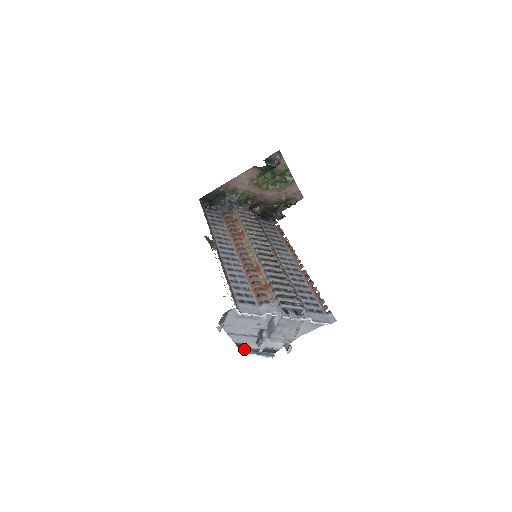
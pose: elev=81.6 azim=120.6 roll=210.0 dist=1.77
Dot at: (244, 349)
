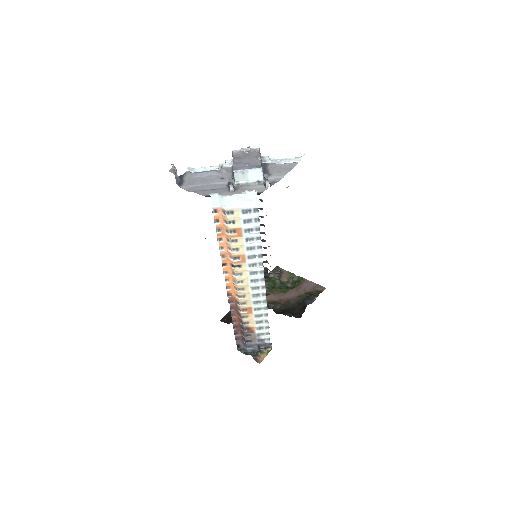
Dot at: (215, 194)
